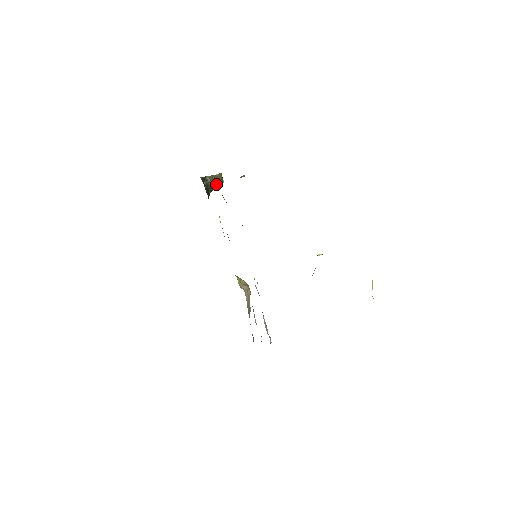
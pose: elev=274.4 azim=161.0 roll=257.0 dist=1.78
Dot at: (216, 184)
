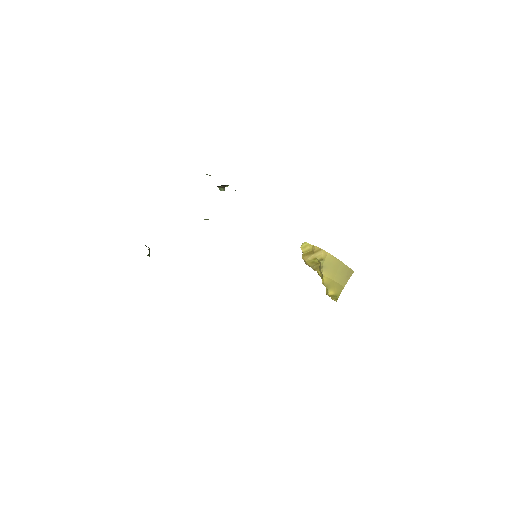
Dot at: occluded
